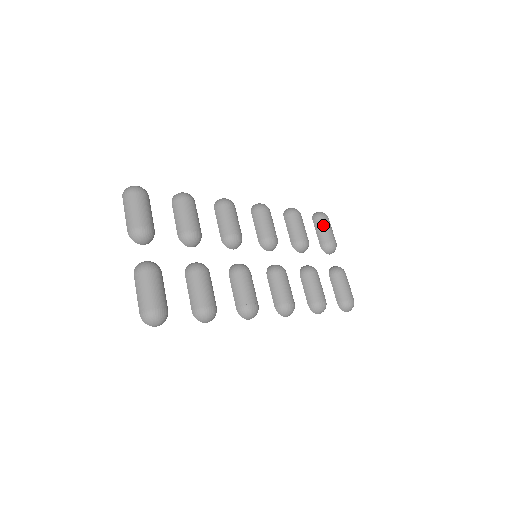
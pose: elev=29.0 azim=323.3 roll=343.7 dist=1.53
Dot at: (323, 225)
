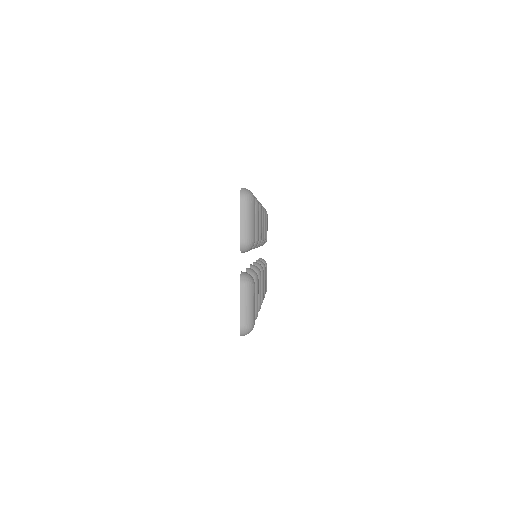
Dot at: (266, 222)
